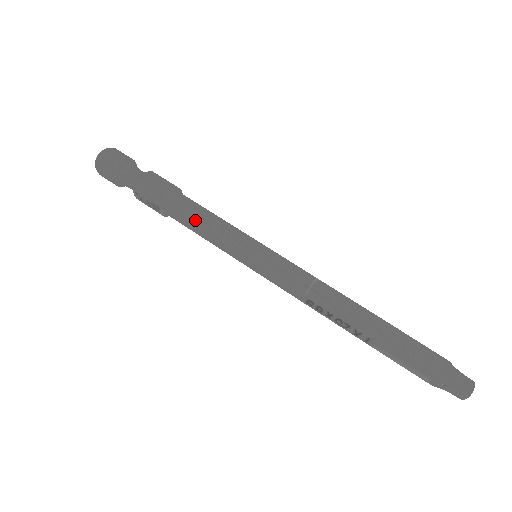
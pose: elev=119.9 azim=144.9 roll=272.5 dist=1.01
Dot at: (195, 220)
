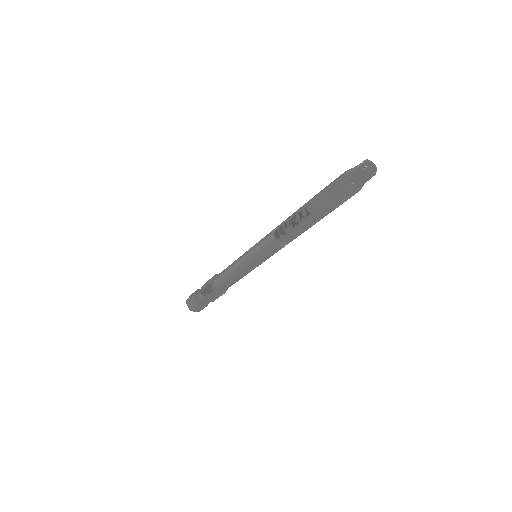
Dot at: (225, 269)
